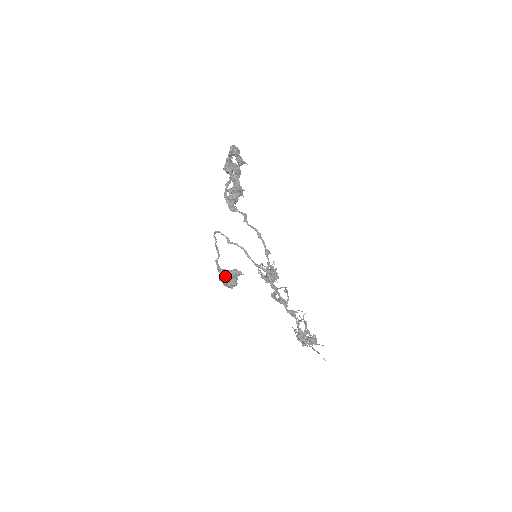
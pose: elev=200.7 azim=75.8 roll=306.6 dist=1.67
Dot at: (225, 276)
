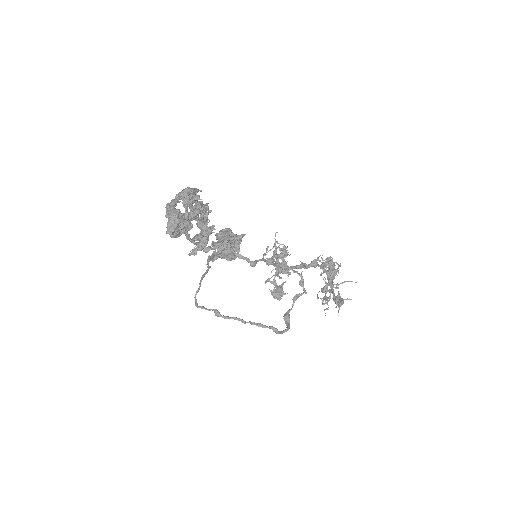
Dot at: (224, 258)
